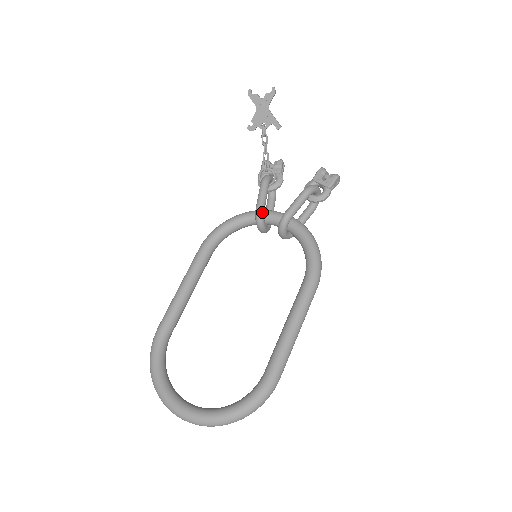
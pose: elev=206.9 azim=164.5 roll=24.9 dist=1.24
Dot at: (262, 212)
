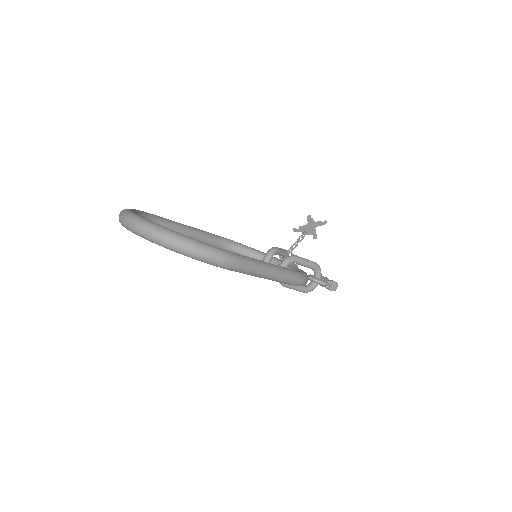
Dot at: (277, 250)
